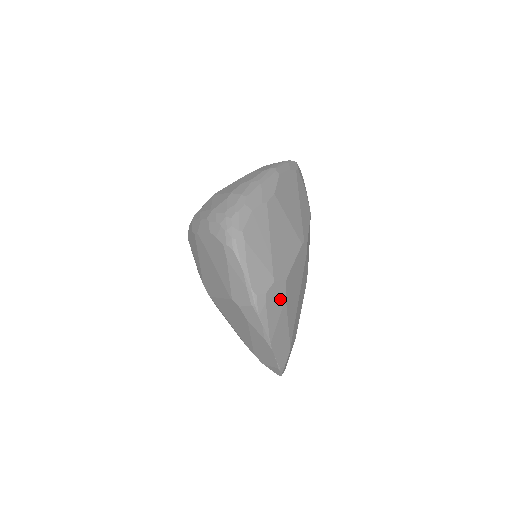
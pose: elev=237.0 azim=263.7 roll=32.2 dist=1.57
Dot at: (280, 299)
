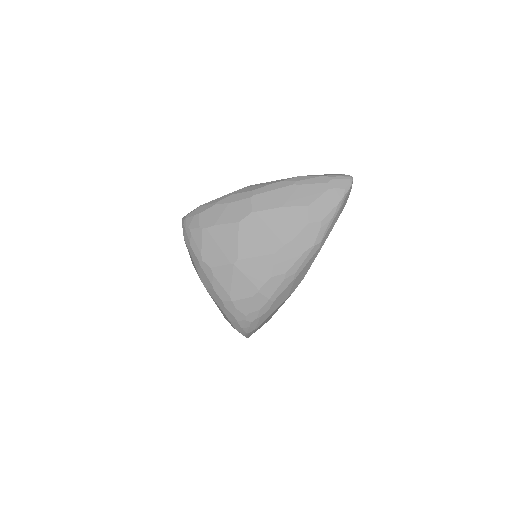
Dot at: occluded
